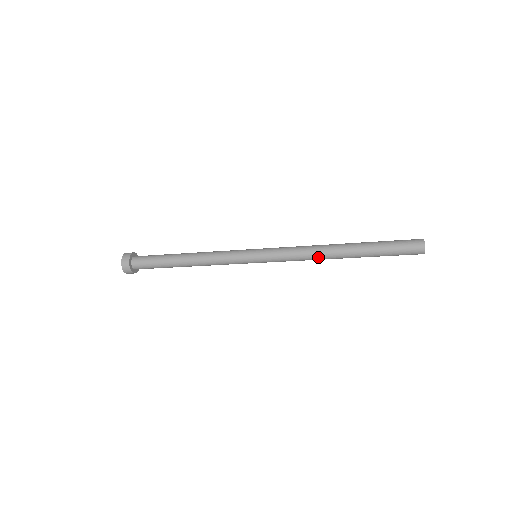
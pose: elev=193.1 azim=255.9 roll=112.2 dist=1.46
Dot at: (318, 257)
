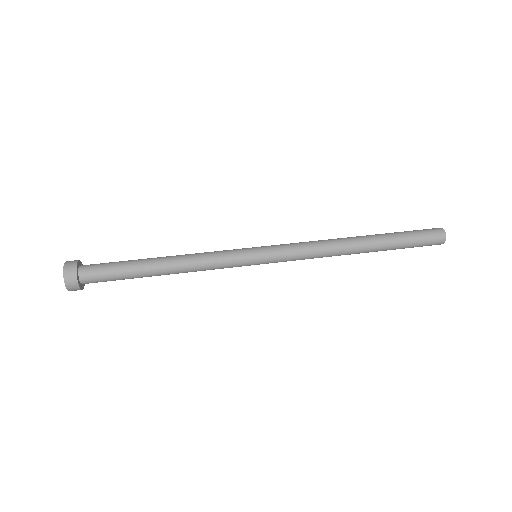
Dot at: (334, 253)
